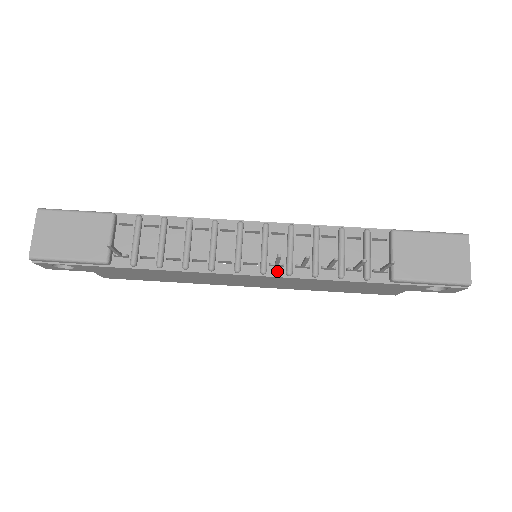
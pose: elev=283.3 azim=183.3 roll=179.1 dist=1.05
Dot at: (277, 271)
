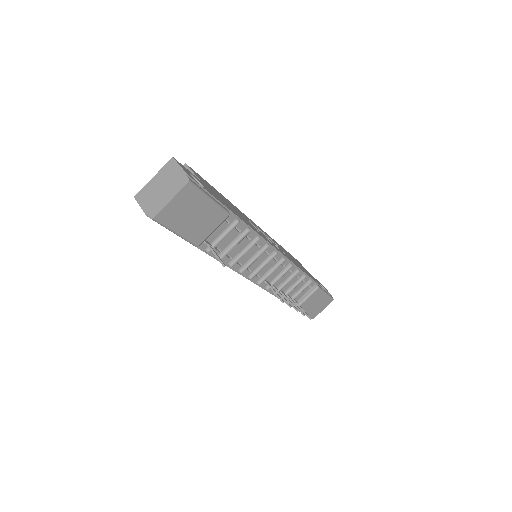
Dot at: (263, 284)
